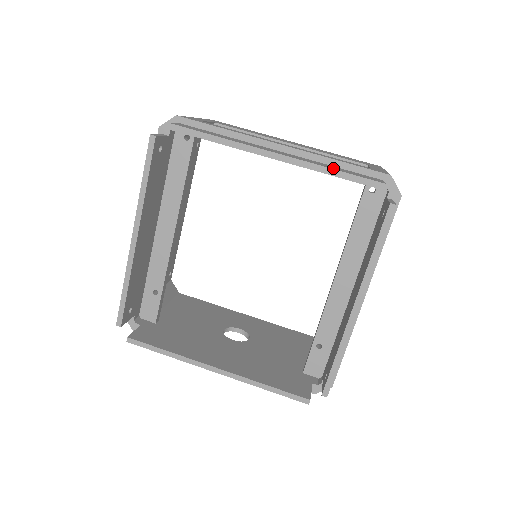
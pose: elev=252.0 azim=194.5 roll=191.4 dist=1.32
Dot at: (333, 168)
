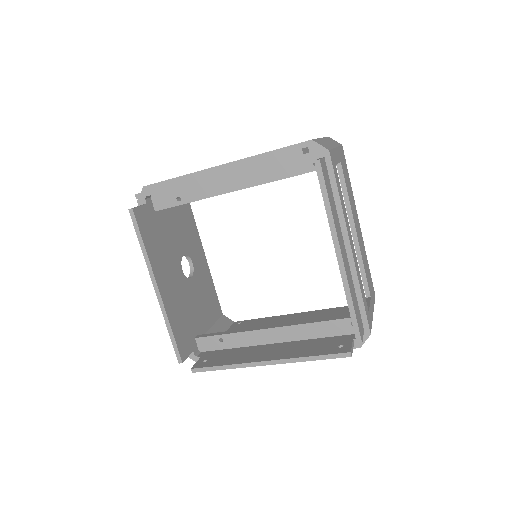
Dot at: (354, 301)
